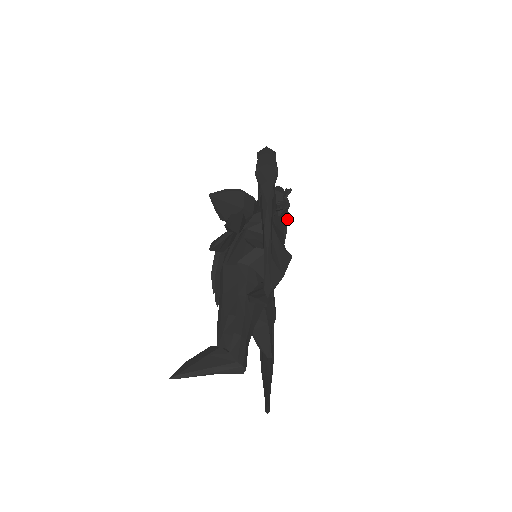
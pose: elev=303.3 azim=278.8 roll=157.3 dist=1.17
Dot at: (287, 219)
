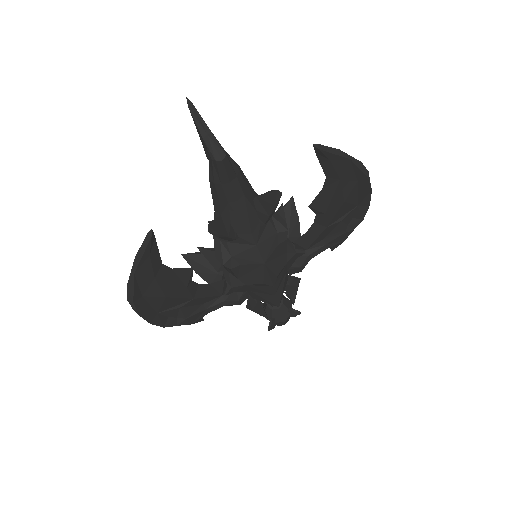
Dot at: (270, 325)
